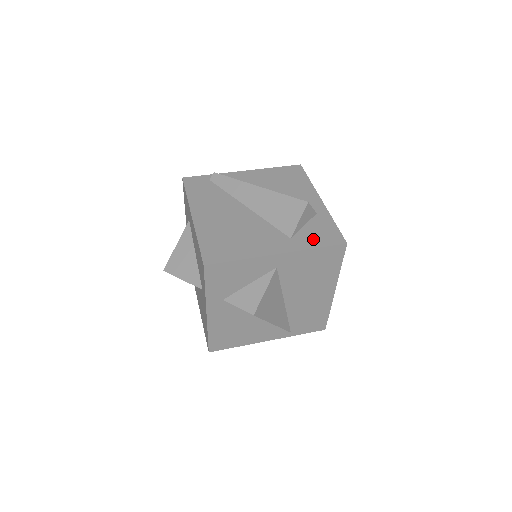
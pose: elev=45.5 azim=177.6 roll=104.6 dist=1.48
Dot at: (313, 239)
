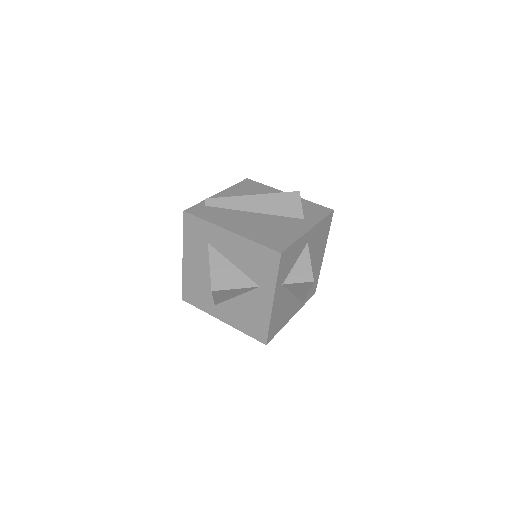
Dot at: (315, 215)
